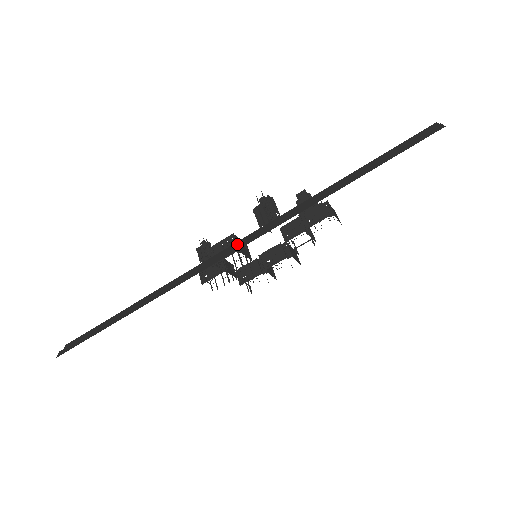
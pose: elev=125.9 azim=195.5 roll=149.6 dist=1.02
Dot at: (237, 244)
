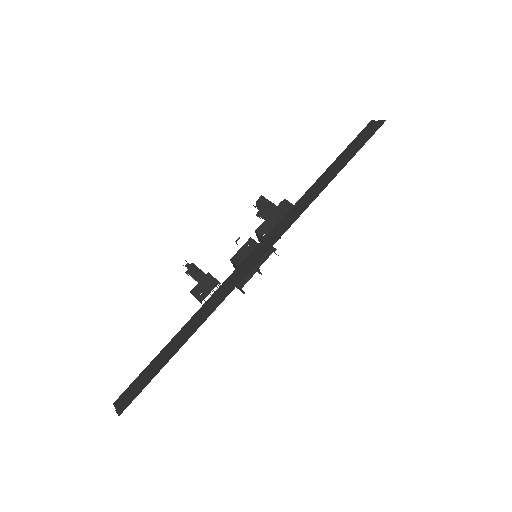
Dot at: (264, 243)
